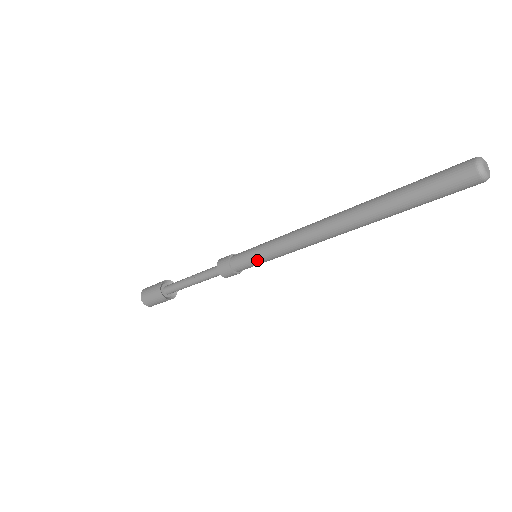
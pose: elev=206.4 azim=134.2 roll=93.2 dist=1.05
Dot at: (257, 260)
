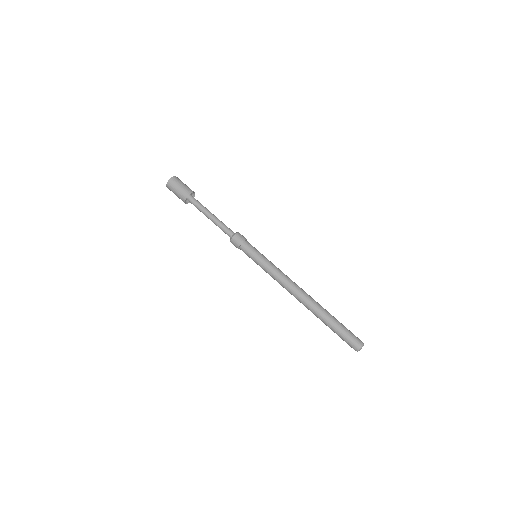
Dot at: (256, 261)
